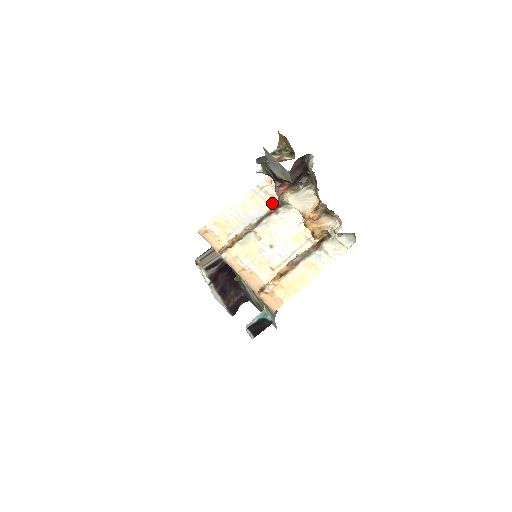
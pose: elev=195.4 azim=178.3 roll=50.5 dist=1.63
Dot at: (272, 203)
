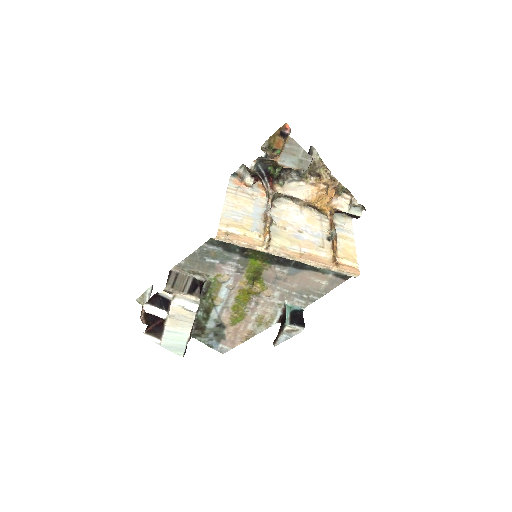
Dot at: (260, 200)
